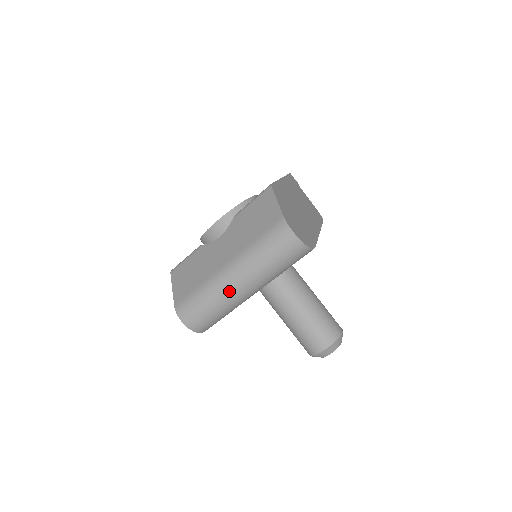
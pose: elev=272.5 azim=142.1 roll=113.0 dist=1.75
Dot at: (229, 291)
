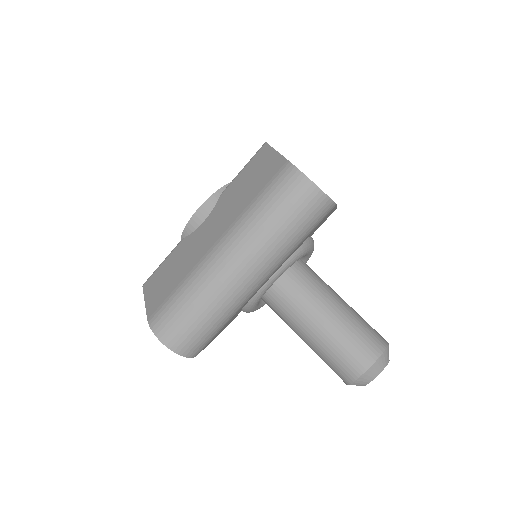
Dot at: (223, 279)
